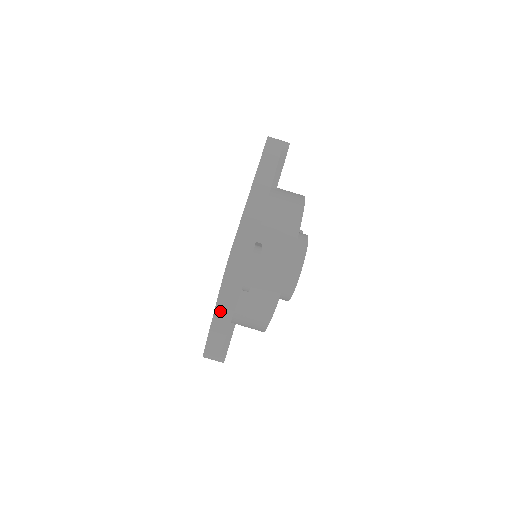
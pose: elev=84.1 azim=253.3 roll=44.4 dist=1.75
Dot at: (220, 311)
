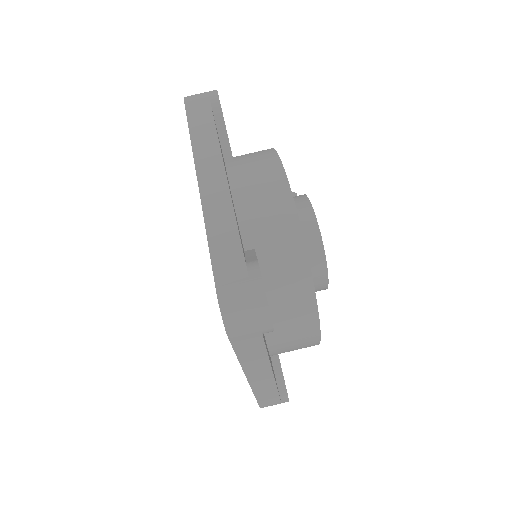
Dot at: (250, 366)
